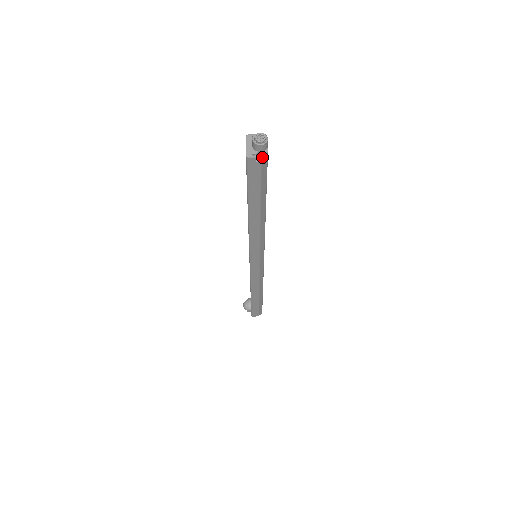
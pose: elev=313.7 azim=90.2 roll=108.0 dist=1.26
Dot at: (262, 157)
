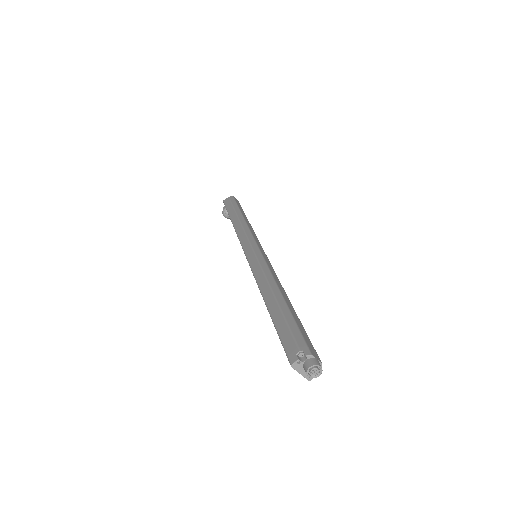
Dot at: occluded
